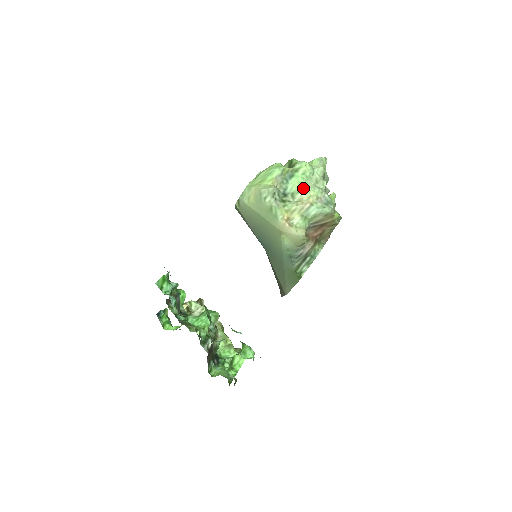
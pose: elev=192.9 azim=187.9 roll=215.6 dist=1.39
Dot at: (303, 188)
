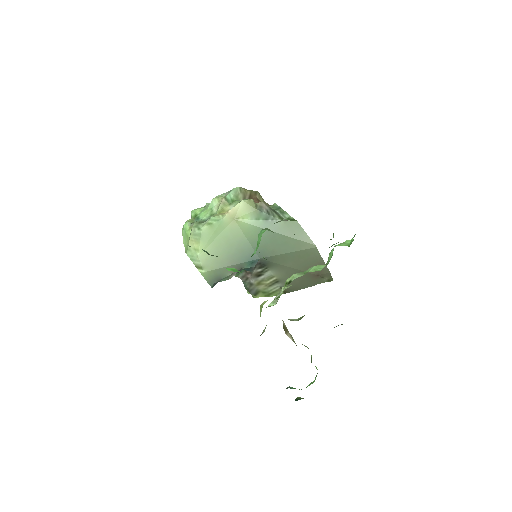
Dot at: (211, 208)
